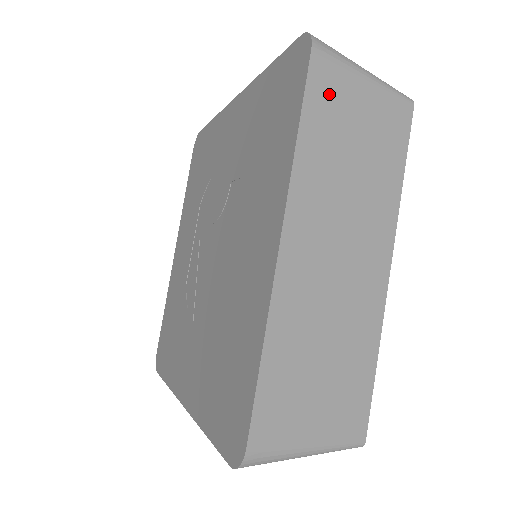
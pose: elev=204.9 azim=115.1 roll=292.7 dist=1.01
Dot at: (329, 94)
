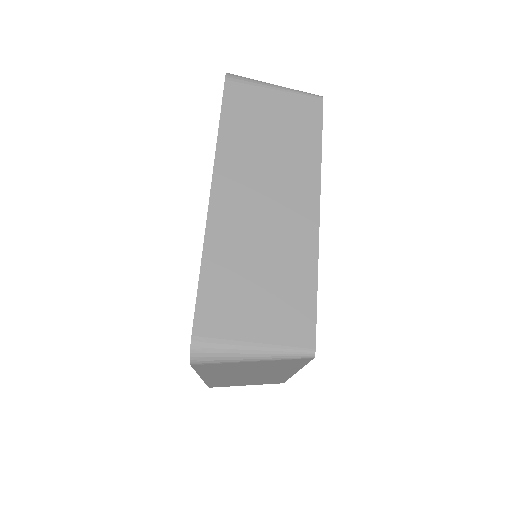
Dot at: (243, 101)
